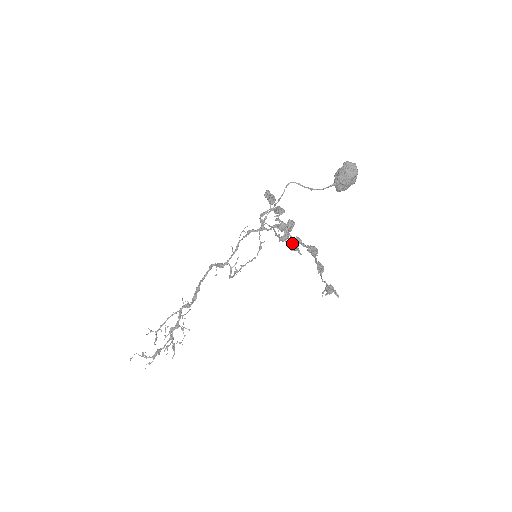
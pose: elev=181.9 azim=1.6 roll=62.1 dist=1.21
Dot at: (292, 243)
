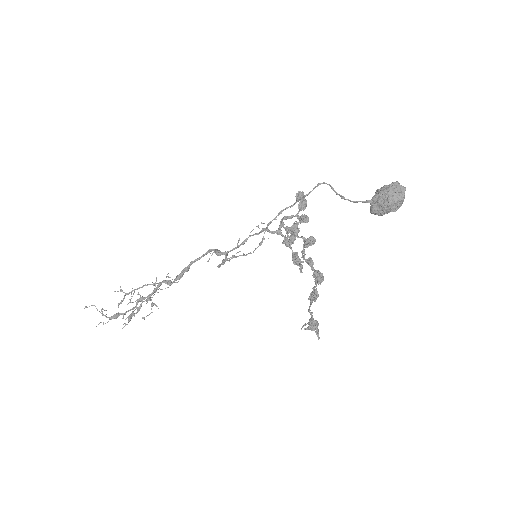
Dot at: (298, 256)
